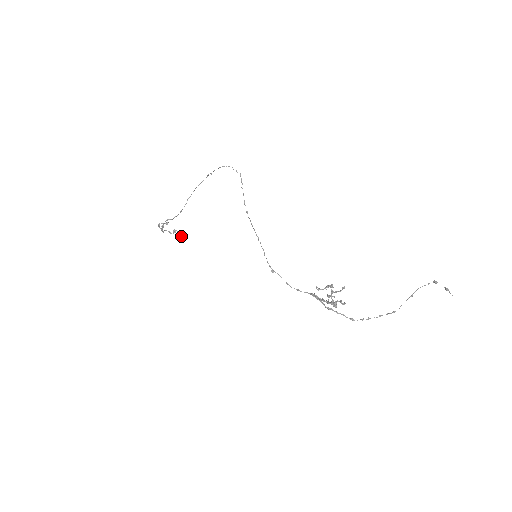
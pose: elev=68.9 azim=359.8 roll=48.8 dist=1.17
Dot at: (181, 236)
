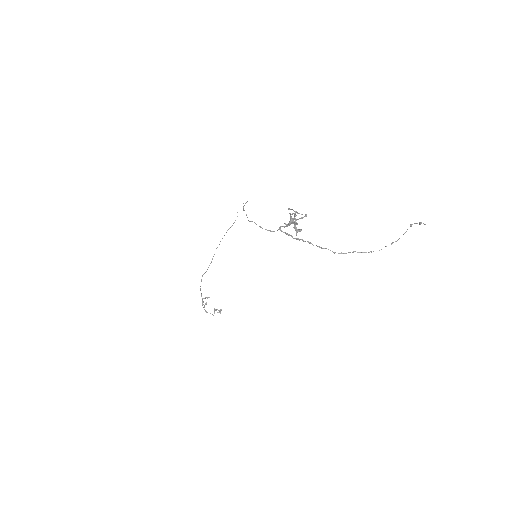
Dot at: (220, 313)
